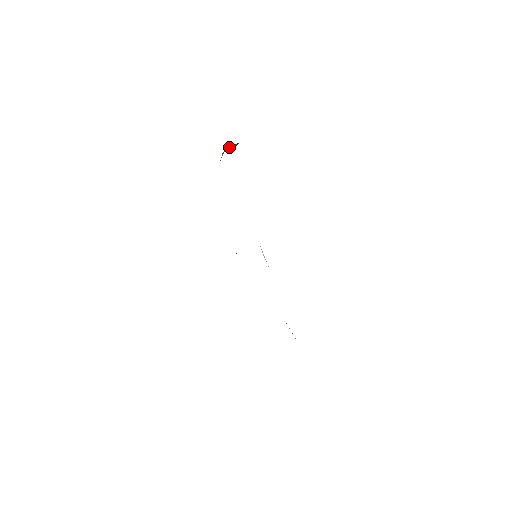
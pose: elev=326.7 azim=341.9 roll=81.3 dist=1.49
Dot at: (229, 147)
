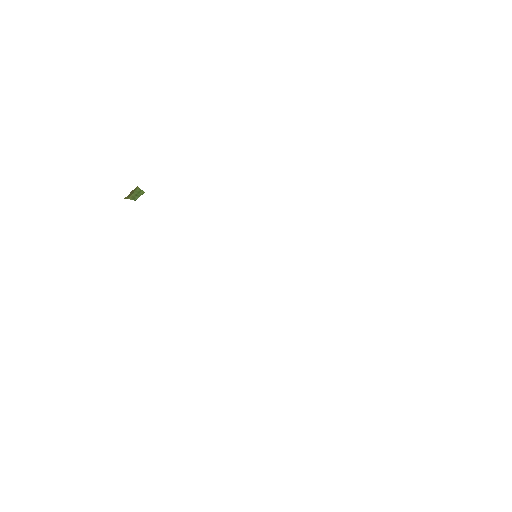
Dot at: (132, 194)
